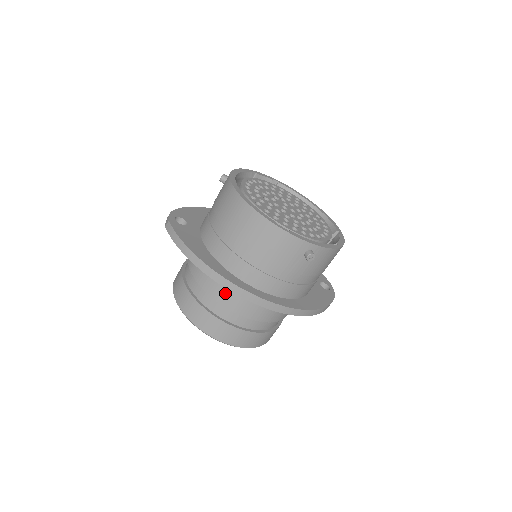
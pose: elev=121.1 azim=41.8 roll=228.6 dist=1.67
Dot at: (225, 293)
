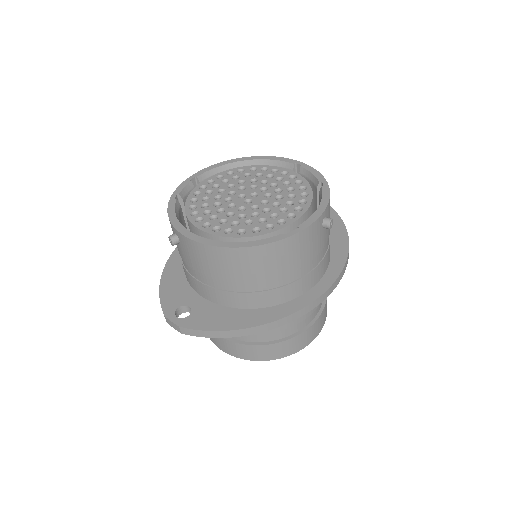
Dot at: occluded
